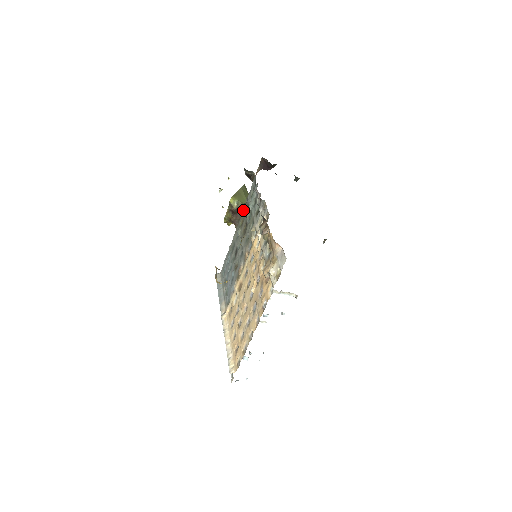
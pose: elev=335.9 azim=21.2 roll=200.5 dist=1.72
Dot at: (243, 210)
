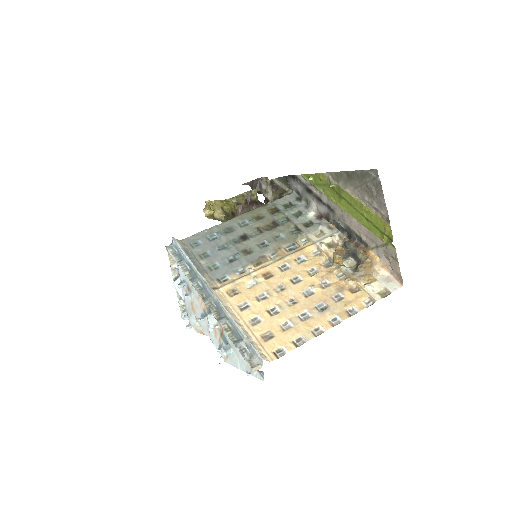
Dot at: (261, 207)
